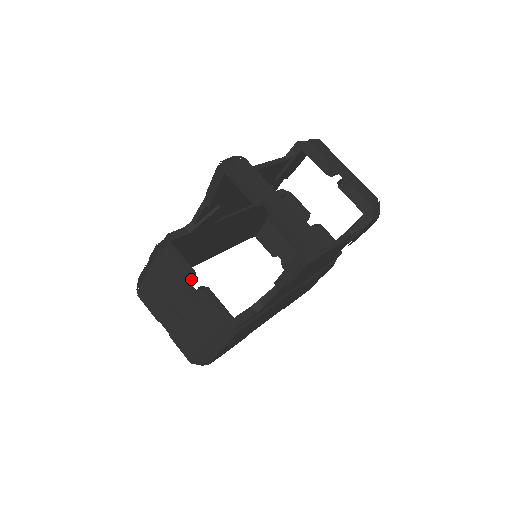
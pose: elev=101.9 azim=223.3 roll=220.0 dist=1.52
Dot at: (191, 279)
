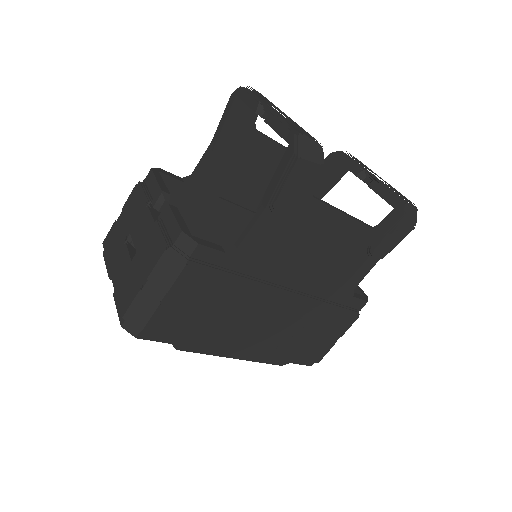
Dot at: (162, 200)
